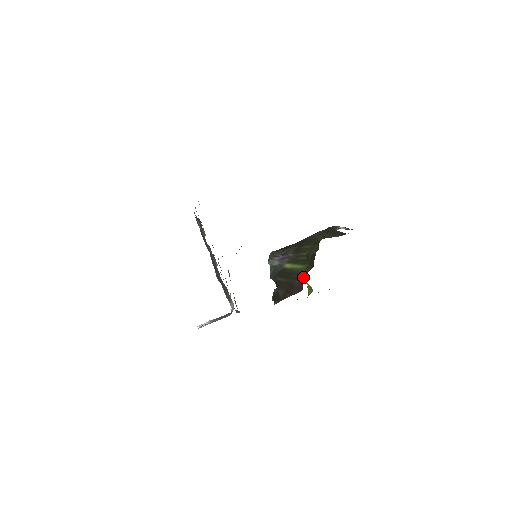
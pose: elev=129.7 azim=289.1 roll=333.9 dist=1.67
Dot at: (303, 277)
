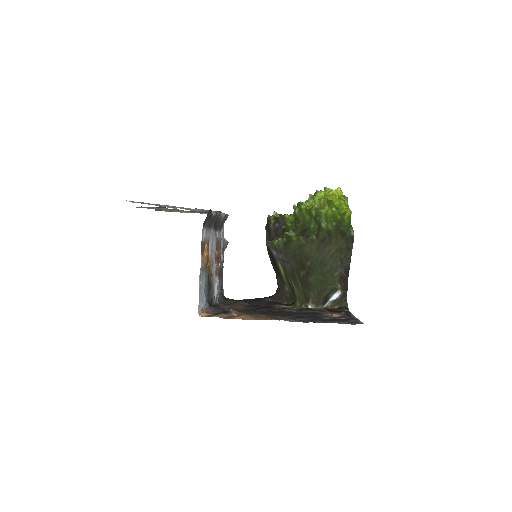
Dot at: (282, 288)
